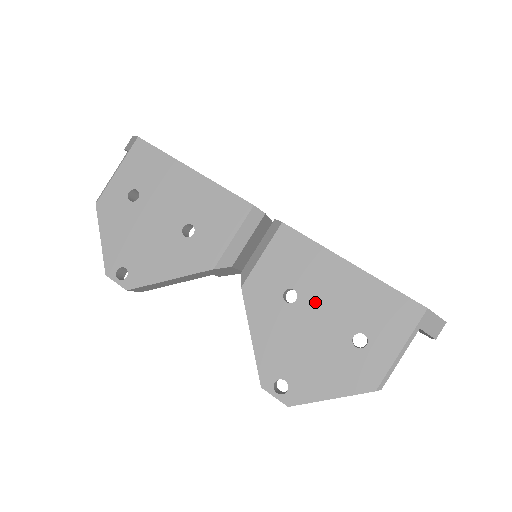
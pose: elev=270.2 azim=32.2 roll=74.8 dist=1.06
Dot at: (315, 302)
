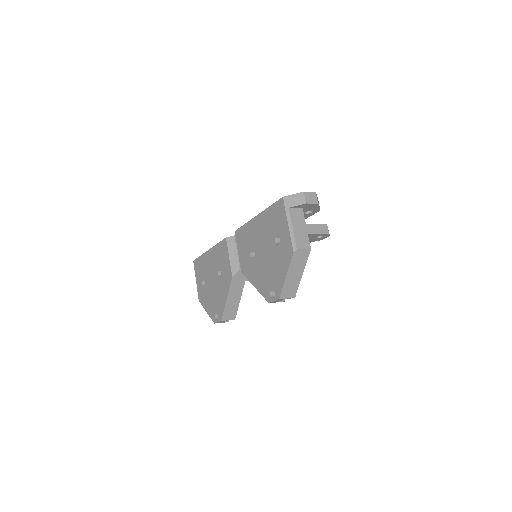
Dot at: (259, 246)
